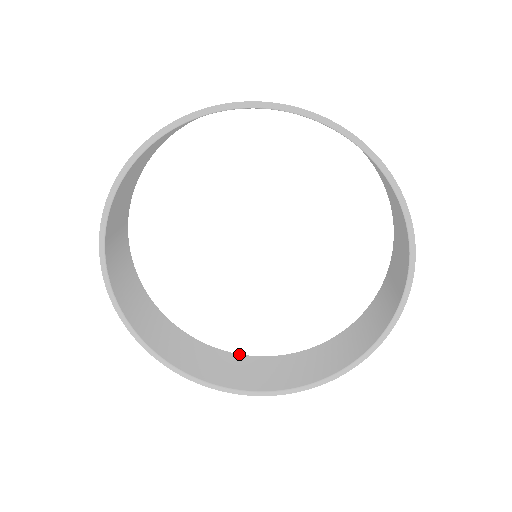
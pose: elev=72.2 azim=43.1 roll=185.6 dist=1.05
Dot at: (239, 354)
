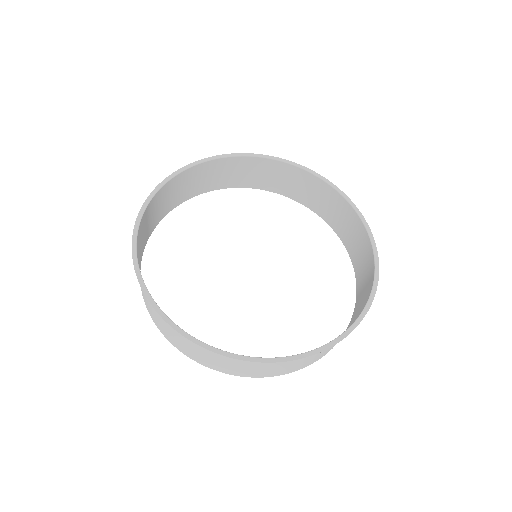
Dot at: (310, 364)
